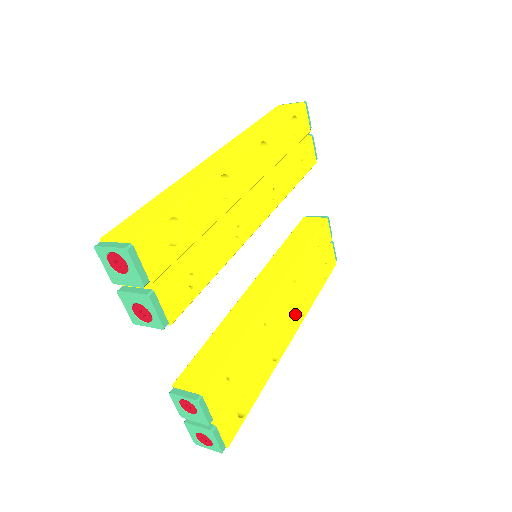
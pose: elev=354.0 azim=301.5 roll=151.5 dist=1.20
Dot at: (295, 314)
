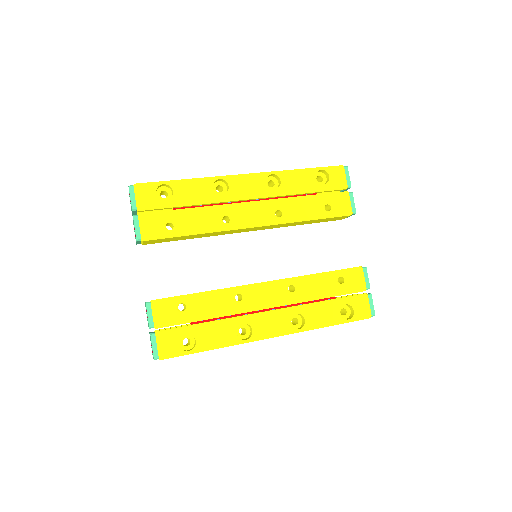
Dot at: (282, 319)
